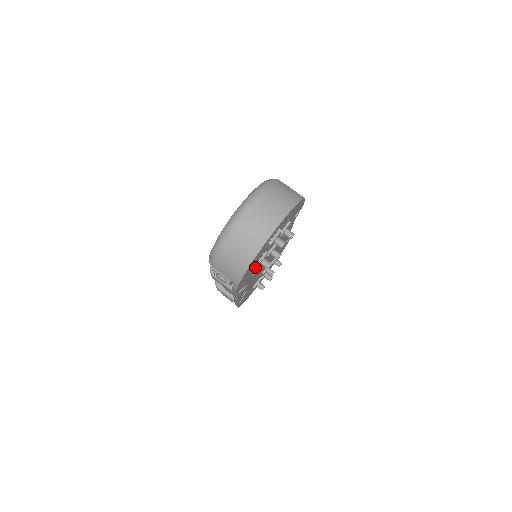
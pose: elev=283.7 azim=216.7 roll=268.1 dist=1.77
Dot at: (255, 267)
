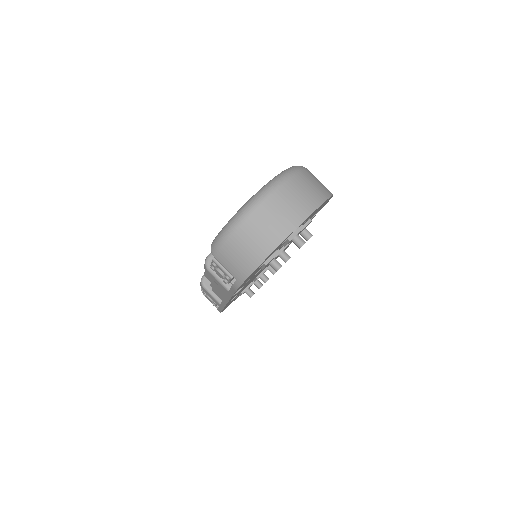
Dot at: (262, 266)
